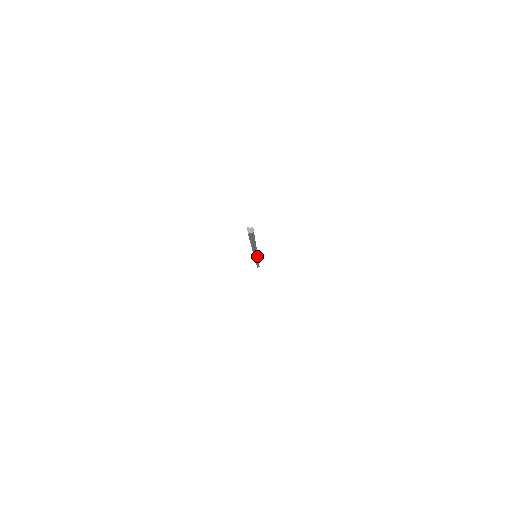
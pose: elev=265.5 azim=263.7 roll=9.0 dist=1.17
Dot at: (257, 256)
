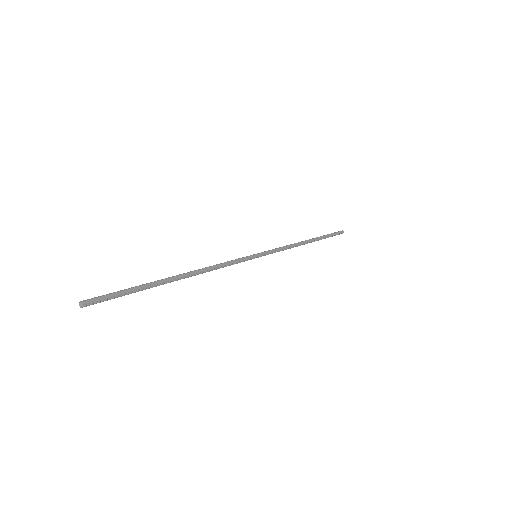
Dot at: (251, 258)
